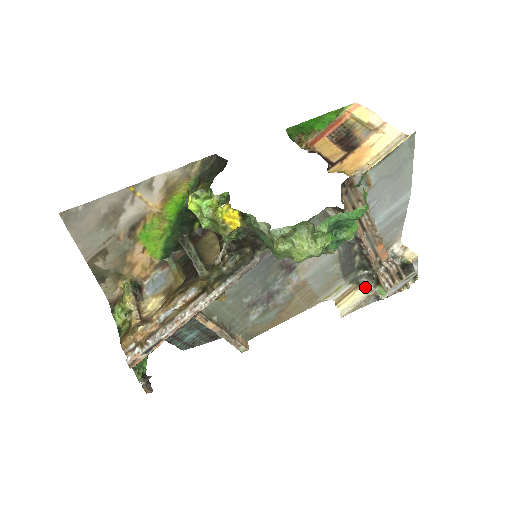
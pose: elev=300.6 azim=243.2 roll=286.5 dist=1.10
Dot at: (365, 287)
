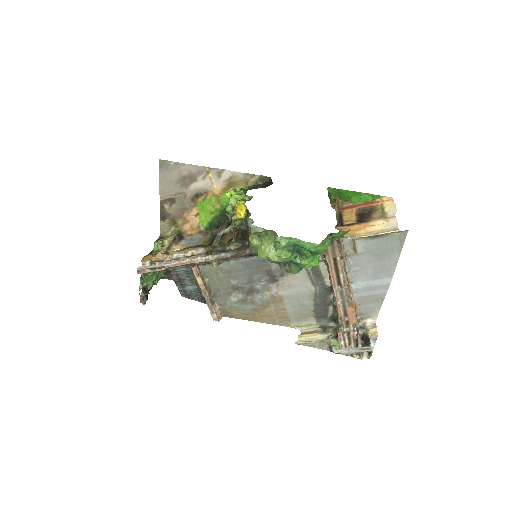
Dot at: (327, 335)
